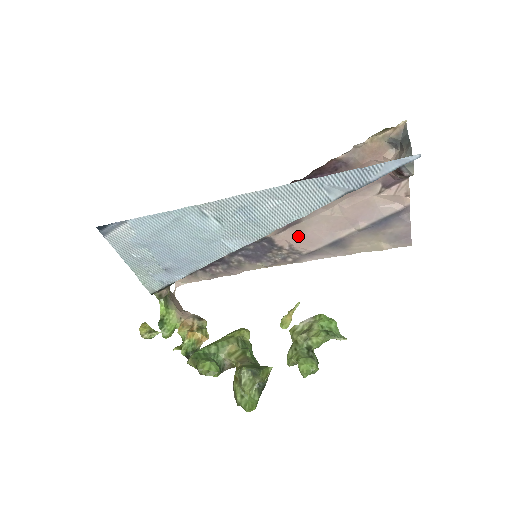
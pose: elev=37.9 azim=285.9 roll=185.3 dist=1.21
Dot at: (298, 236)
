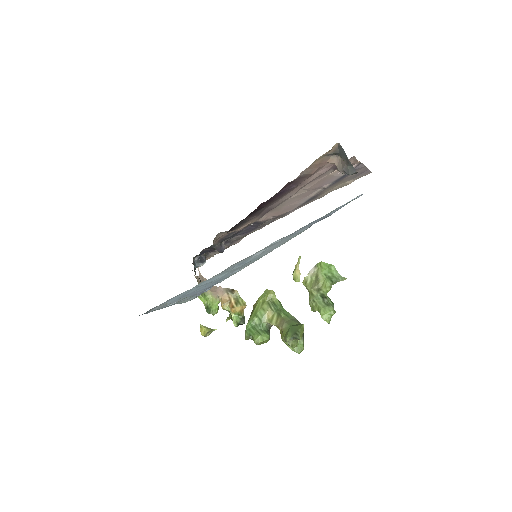
Dot at: (277, 212)
